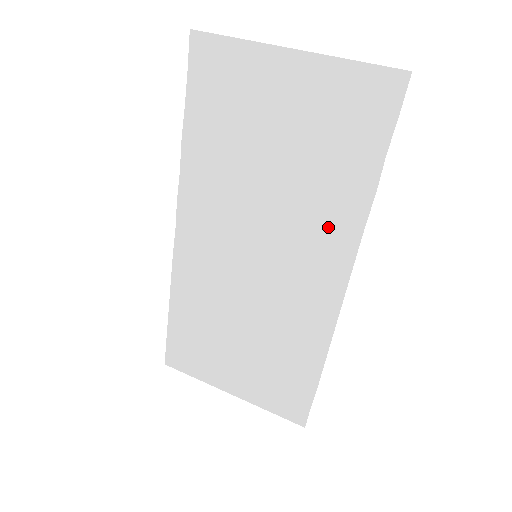
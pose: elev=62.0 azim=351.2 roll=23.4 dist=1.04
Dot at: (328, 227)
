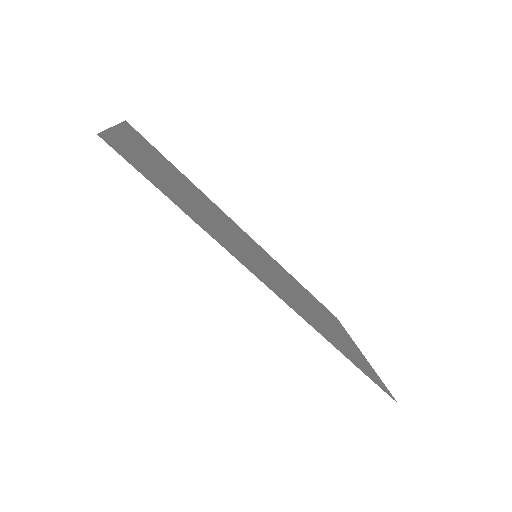
Dot at: (227, 243)
